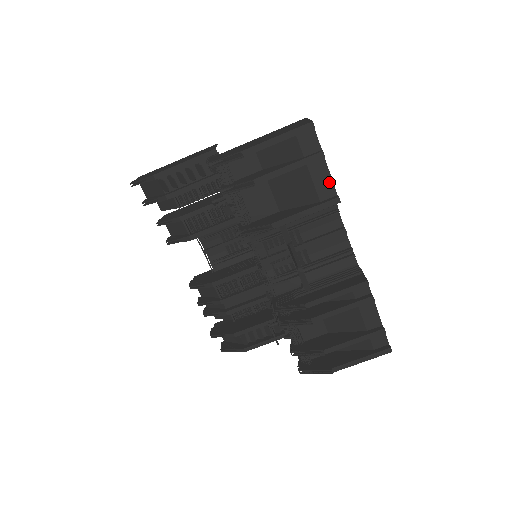
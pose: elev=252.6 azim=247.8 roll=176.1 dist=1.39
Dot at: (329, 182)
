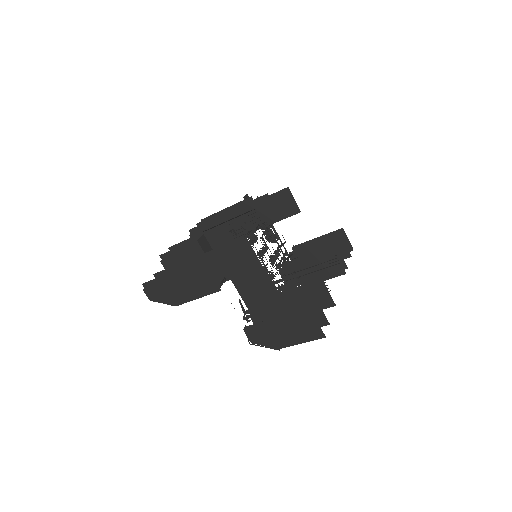
Dot at: occluded
